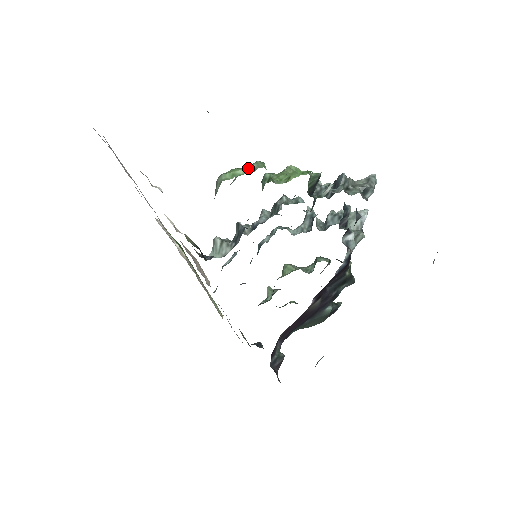
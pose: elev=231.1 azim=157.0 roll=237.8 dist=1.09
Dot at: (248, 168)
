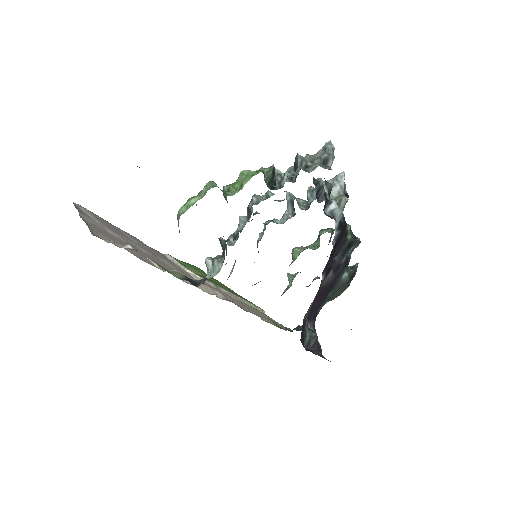
Dot at: (200, 194)
